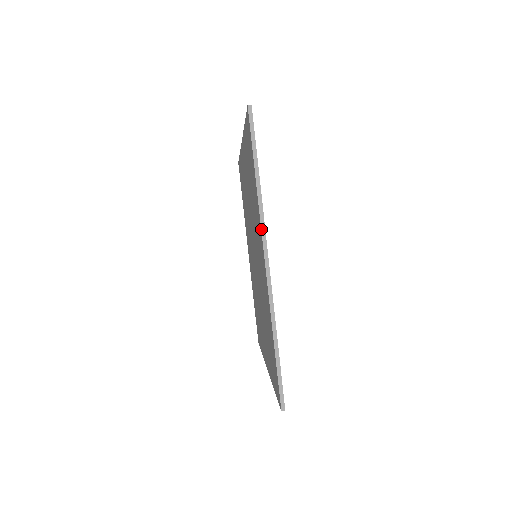
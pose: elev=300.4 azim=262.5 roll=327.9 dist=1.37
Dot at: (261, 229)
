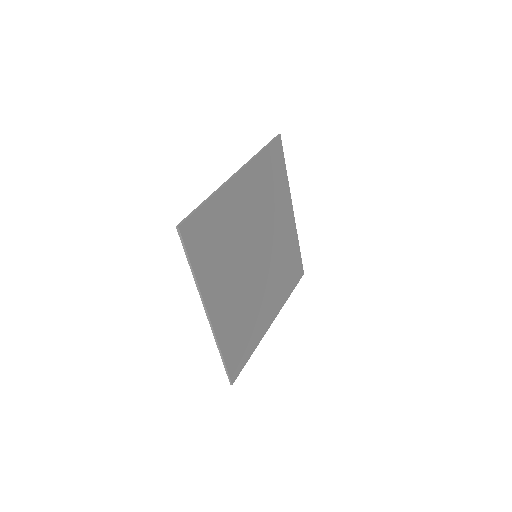
Dot at: (245, 164)
